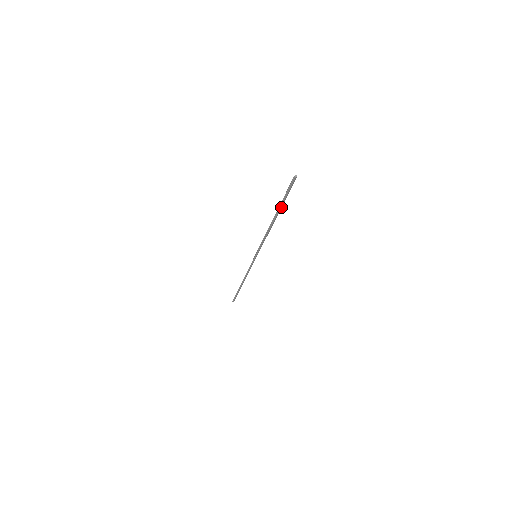
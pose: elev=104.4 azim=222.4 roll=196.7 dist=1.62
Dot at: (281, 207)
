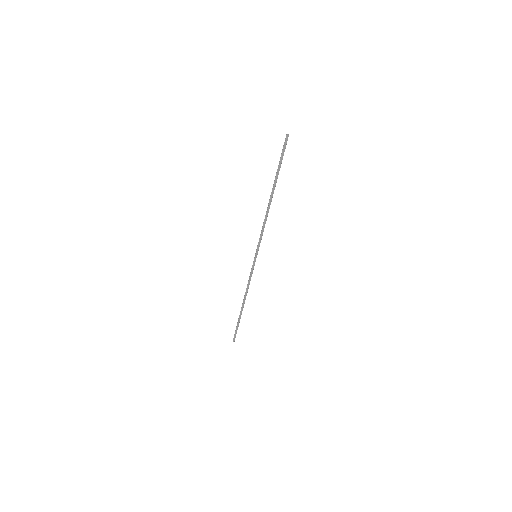
Dot at: (277, 178)
